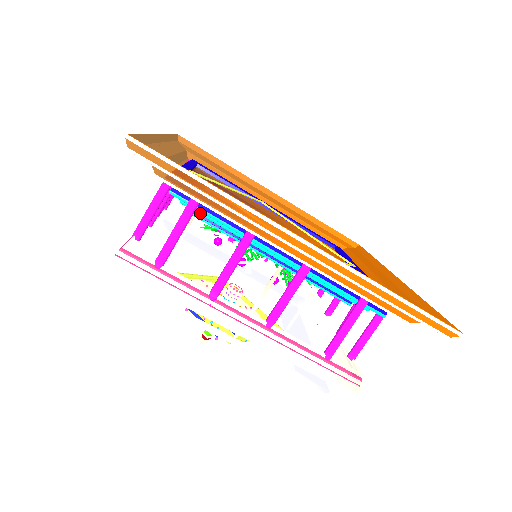
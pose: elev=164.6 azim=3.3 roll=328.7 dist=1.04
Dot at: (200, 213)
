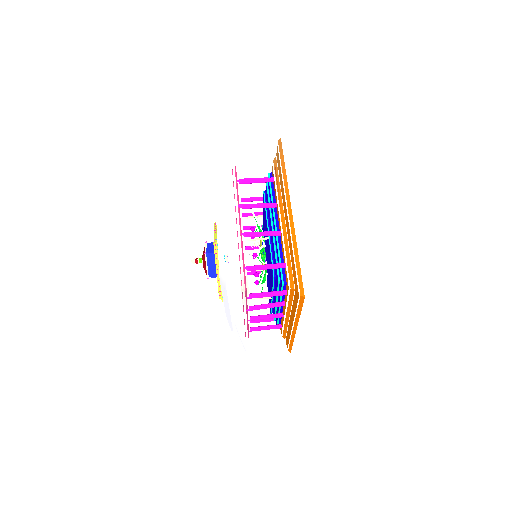
Dot at: (268, 190)
